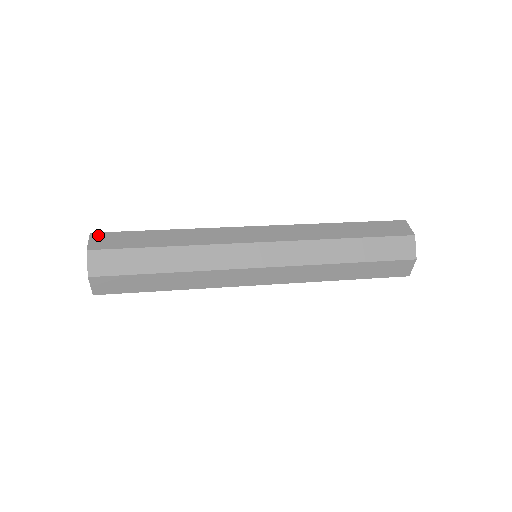
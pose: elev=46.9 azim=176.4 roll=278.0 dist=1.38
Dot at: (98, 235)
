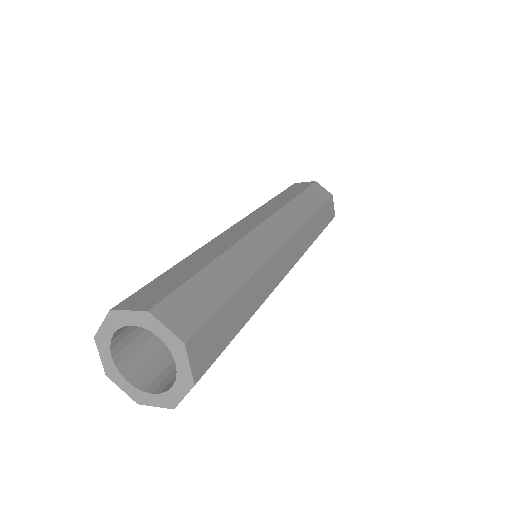
Dot at: (163, 309)
